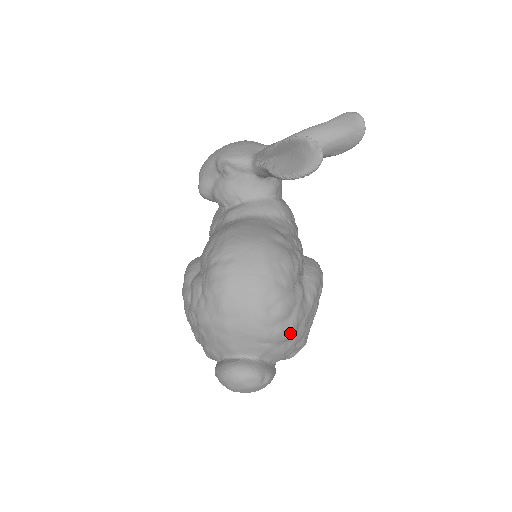
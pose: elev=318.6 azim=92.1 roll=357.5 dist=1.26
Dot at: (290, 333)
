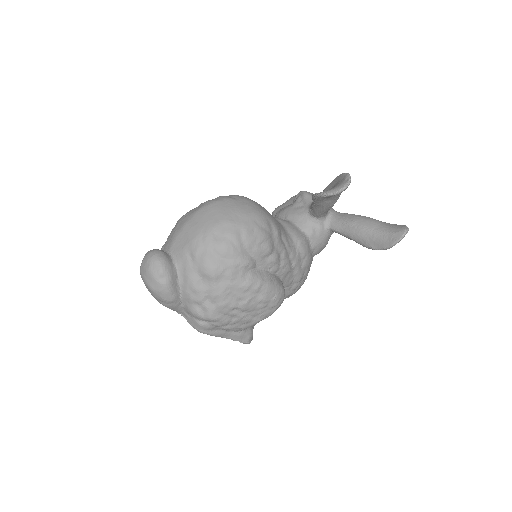
Dot at: (210, 270)
